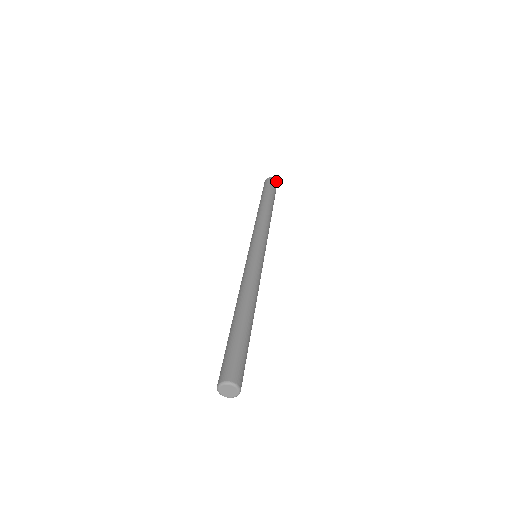
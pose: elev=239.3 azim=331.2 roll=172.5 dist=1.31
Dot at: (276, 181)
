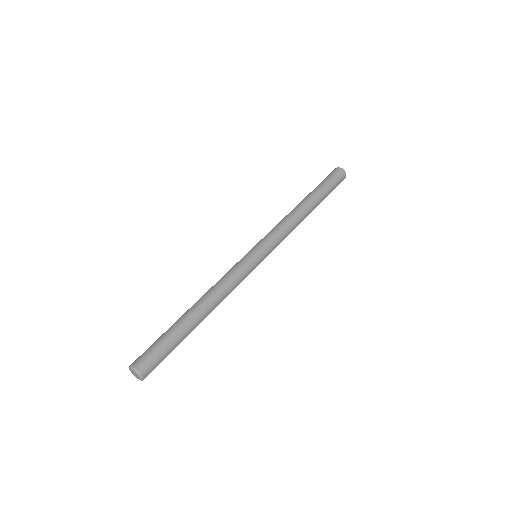
Dot at: (344, 171)
